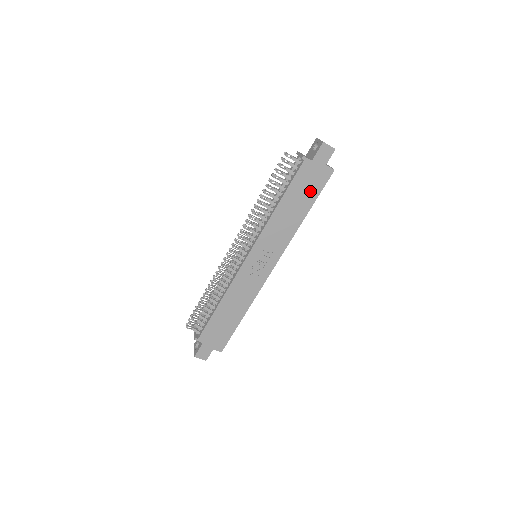
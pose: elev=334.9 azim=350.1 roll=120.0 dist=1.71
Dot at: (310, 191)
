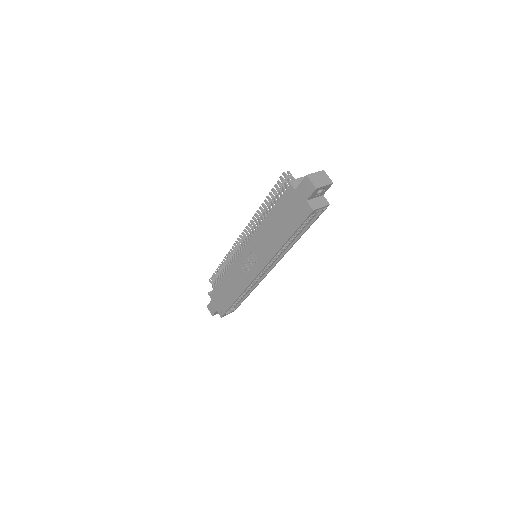
Dot at: (291, 220)
